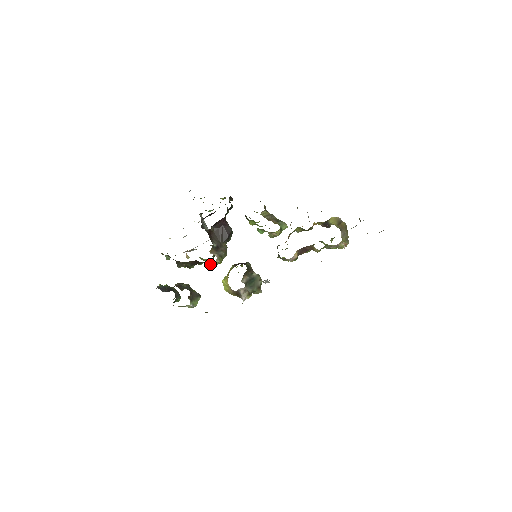
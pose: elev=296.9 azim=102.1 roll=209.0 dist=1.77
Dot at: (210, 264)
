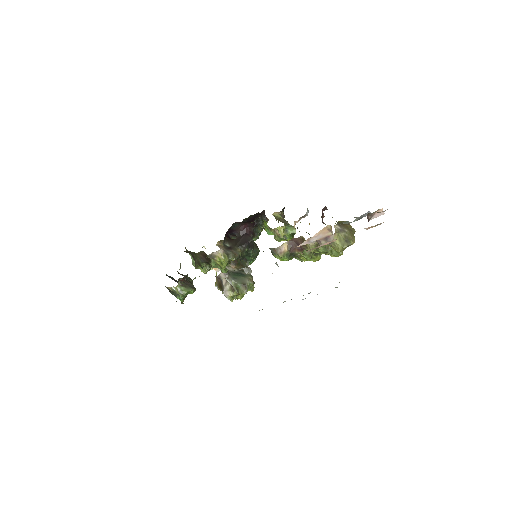
Dot at: (215, 259)
